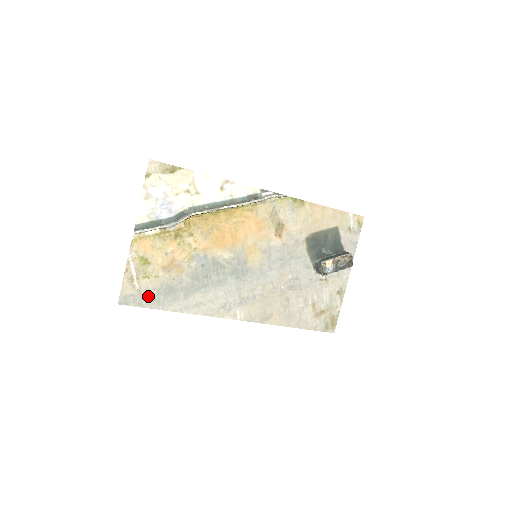
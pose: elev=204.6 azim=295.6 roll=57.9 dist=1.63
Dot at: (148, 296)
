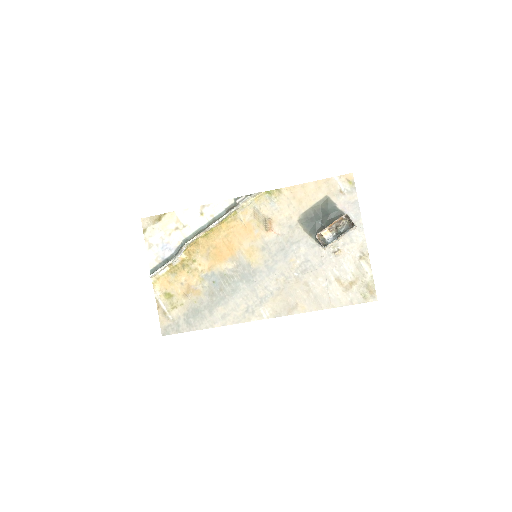
Dot at: (181, 322)
